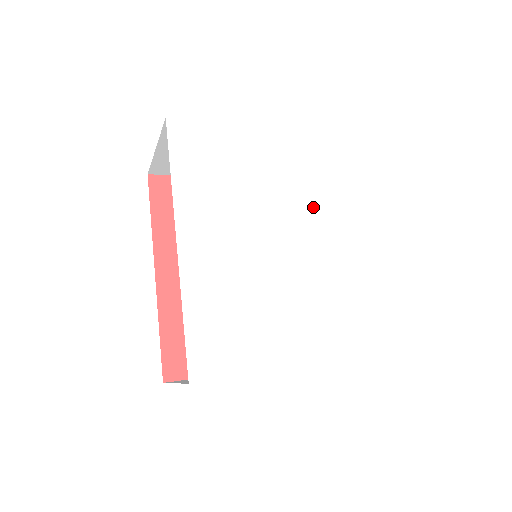
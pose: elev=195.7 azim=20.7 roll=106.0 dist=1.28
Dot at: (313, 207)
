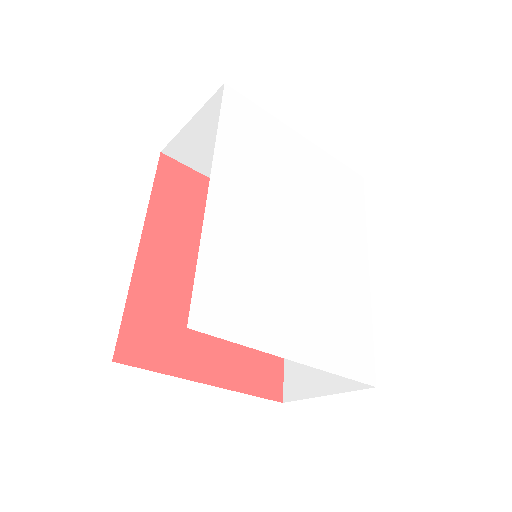
Dot at: (330, 220)
